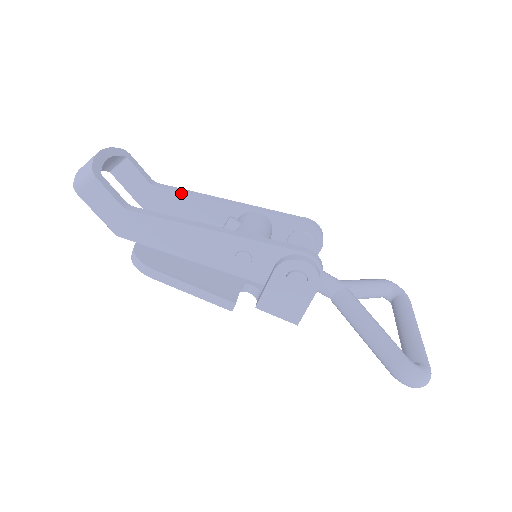
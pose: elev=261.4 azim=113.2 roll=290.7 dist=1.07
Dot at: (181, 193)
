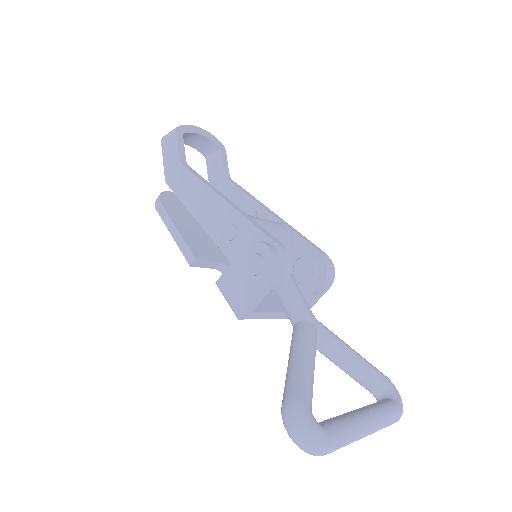
Dot at: (240, 189)
